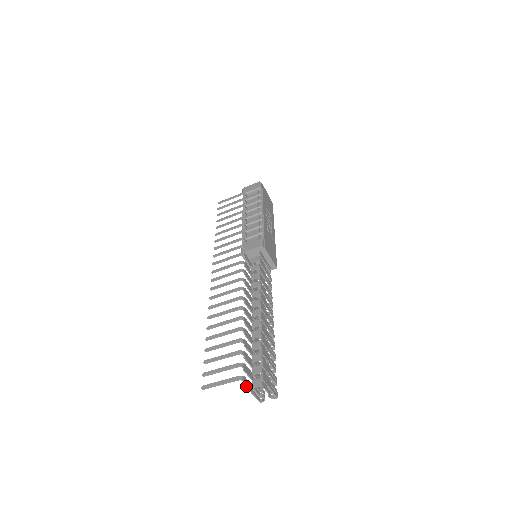
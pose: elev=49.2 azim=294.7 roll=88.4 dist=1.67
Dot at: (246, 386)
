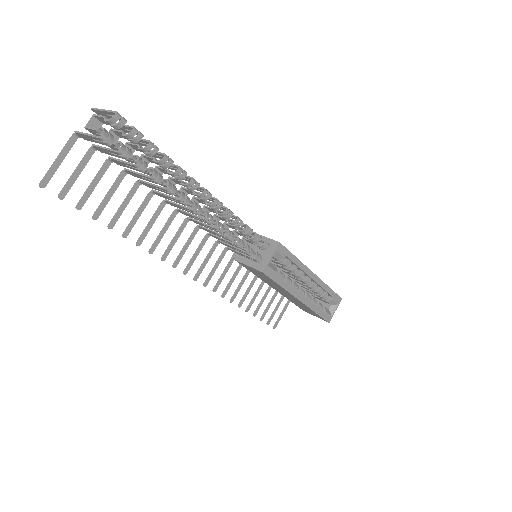
Dot at: (78, 132)
